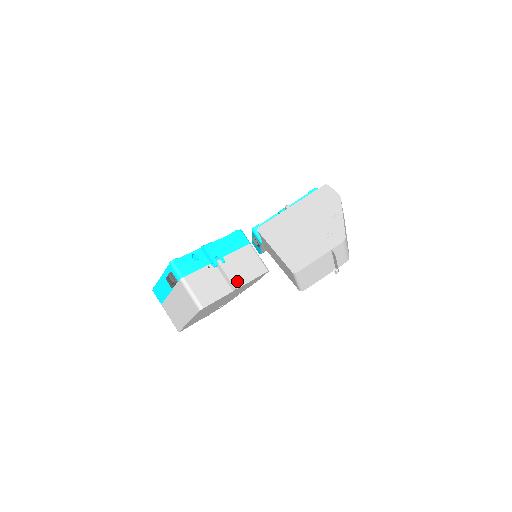
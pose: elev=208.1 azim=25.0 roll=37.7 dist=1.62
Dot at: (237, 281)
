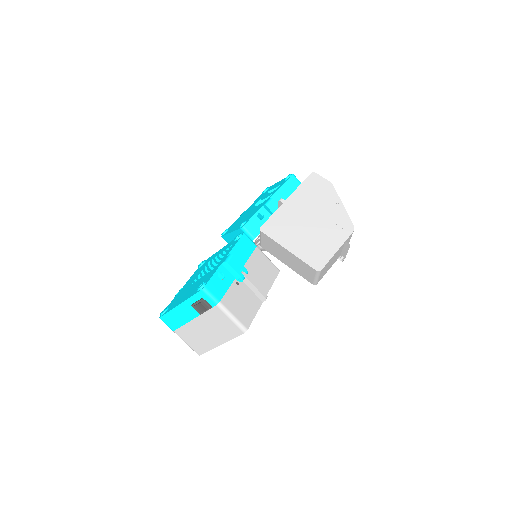
Dot at: occluded
